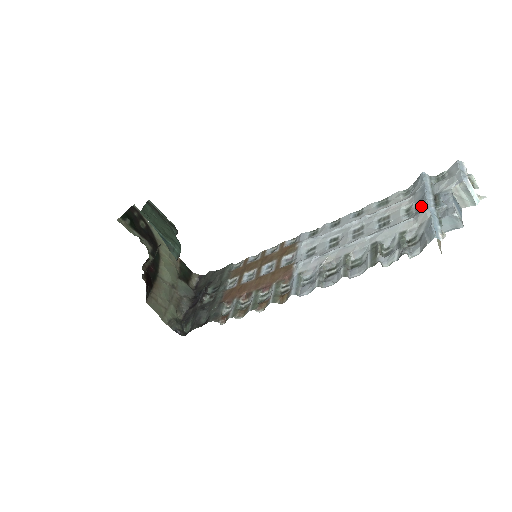
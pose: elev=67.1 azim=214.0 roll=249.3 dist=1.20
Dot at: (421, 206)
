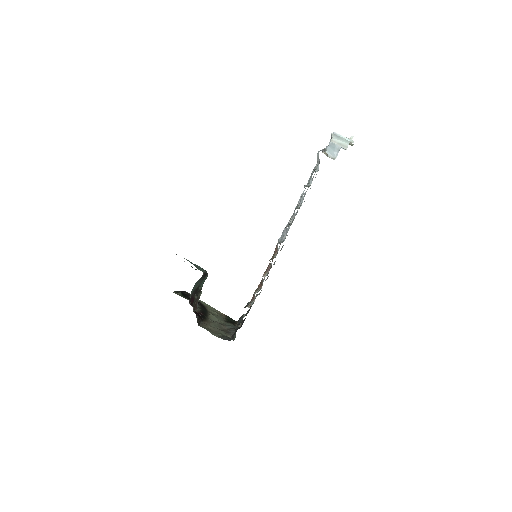
Dot at: occluded
